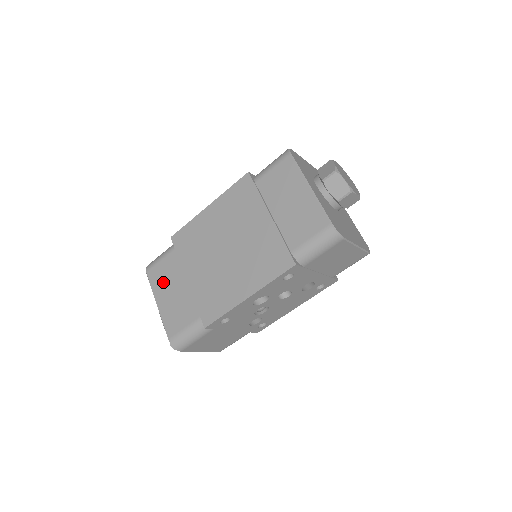
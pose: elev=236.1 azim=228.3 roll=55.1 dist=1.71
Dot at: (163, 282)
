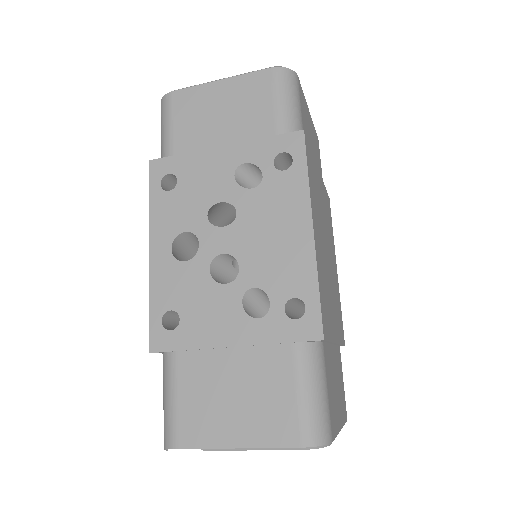
Dot at: occluded
